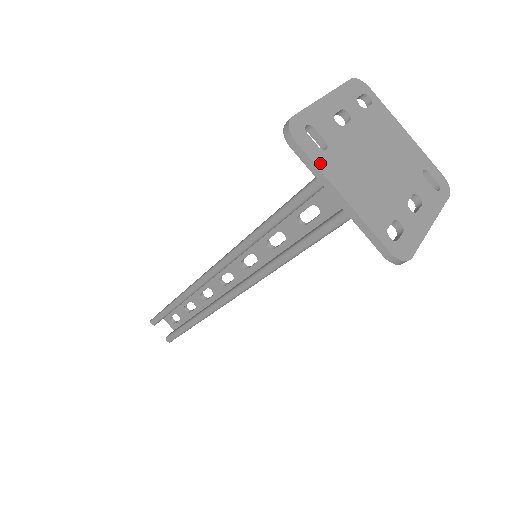
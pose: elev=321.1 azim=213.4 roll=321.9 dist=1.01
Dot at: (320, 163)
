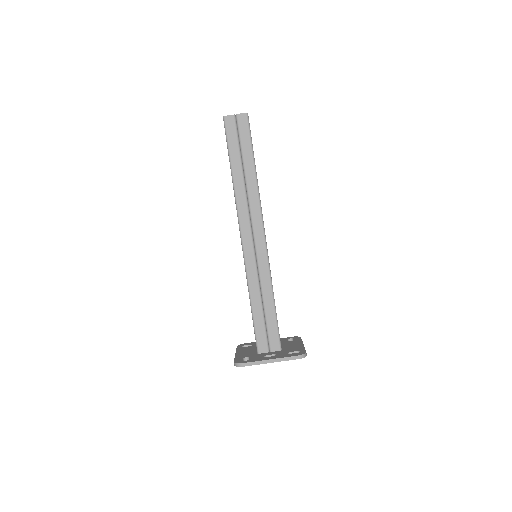
Dot at: occluded
